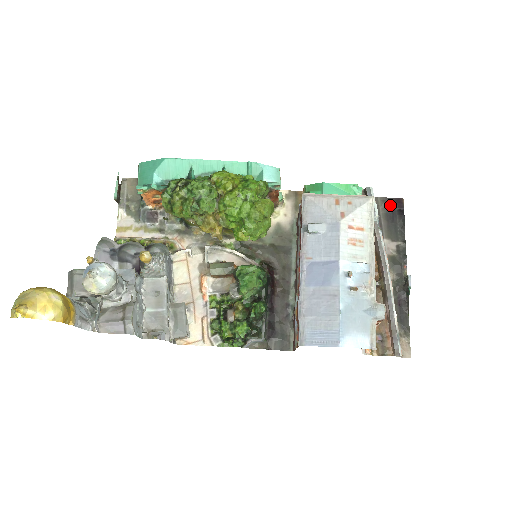
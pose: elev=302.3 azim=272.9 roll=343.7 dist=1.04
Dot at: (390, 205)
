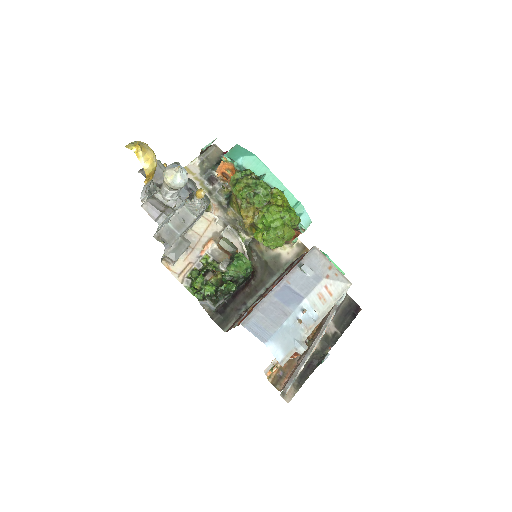
Dot at: (351, 305)
